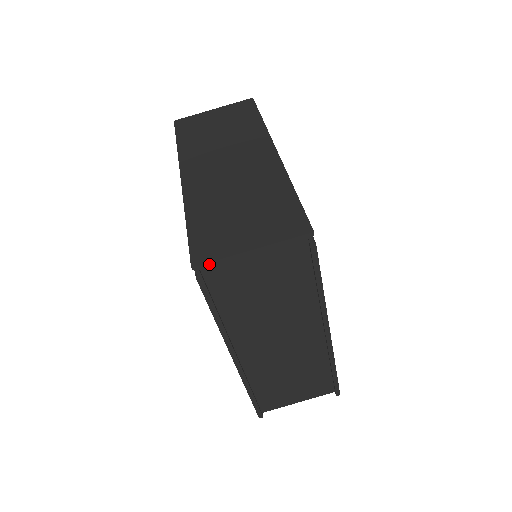
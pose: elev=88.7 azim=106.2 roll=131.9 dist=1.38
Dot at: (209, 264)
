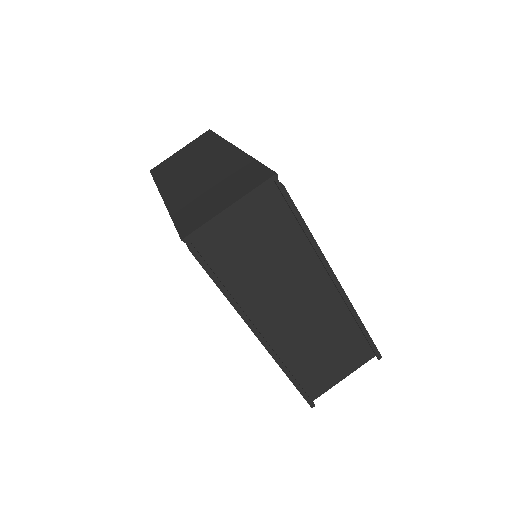
Dot at: (196, 232)
